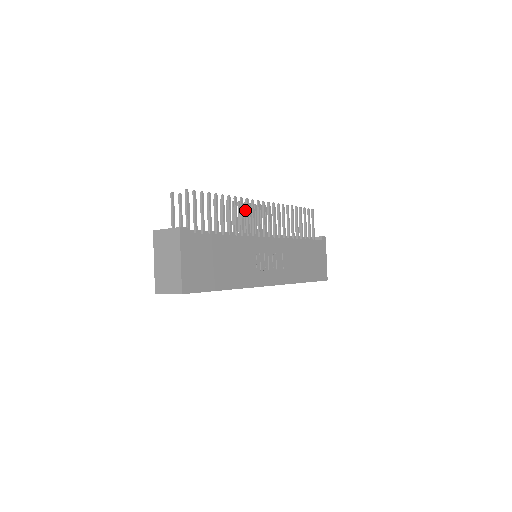
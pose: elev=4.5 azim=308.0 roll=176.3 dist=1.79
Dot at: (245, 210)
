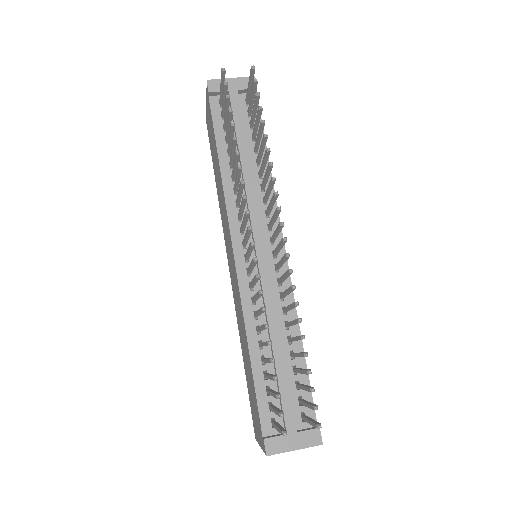
Dot at: (253, 247)
